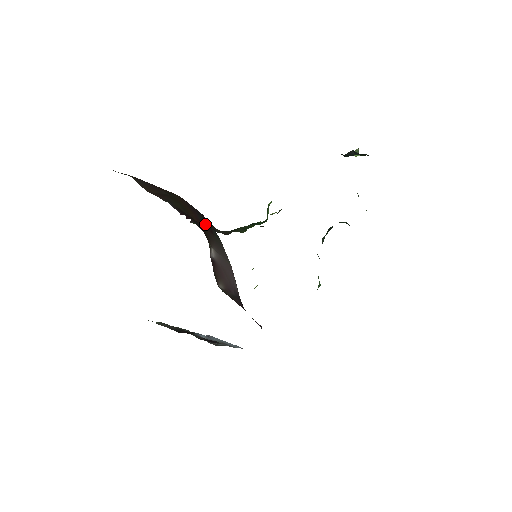
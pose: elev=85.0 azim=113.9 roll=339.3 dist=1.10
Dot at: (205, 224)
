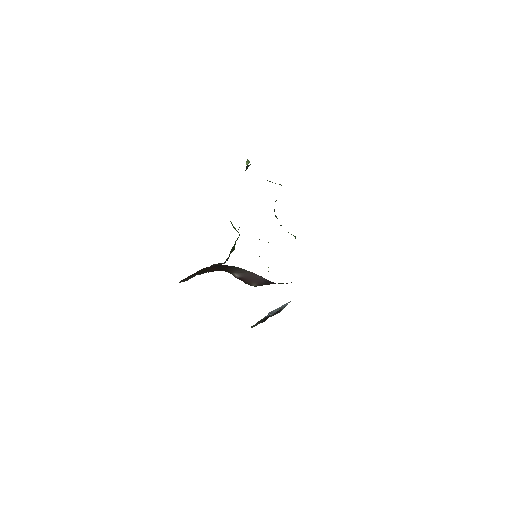
Dot at: (222, 267)
